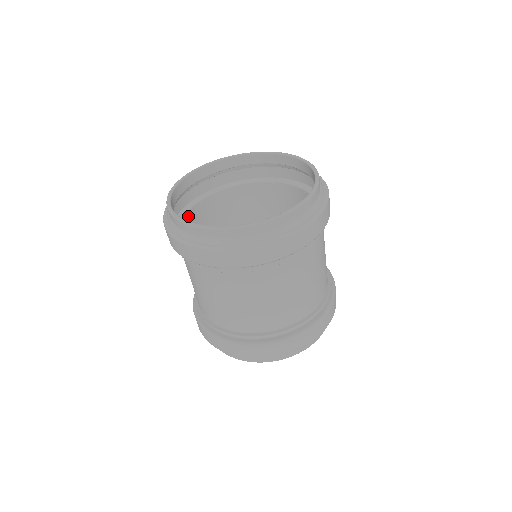
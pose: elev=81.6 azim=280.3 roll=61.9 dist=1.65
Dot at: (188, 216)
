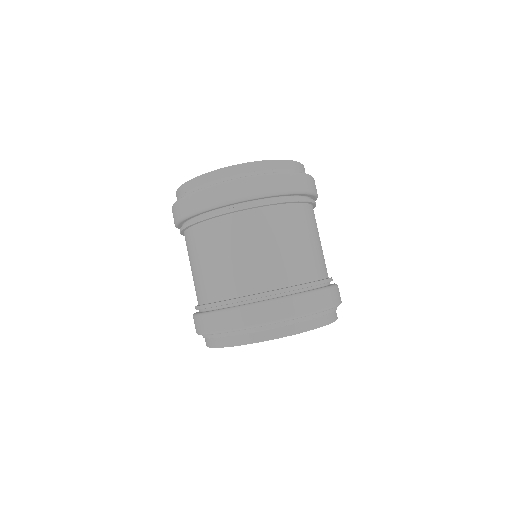
Dot at: occluded
